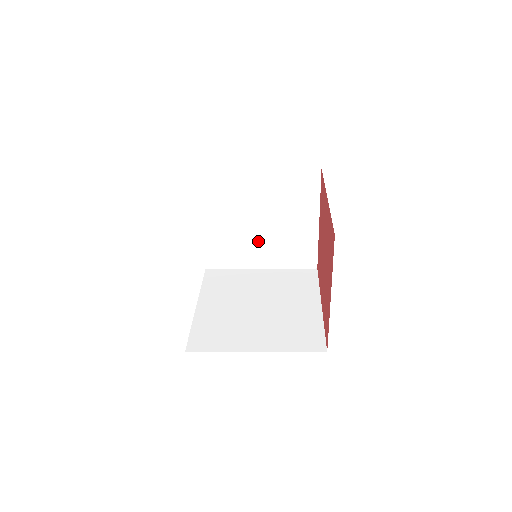
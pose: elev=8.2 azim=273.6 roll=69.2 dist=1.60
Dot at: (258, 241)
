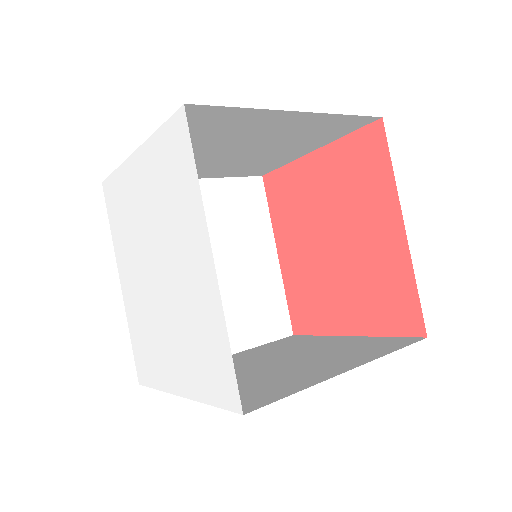
Dot at: (214, 163)
